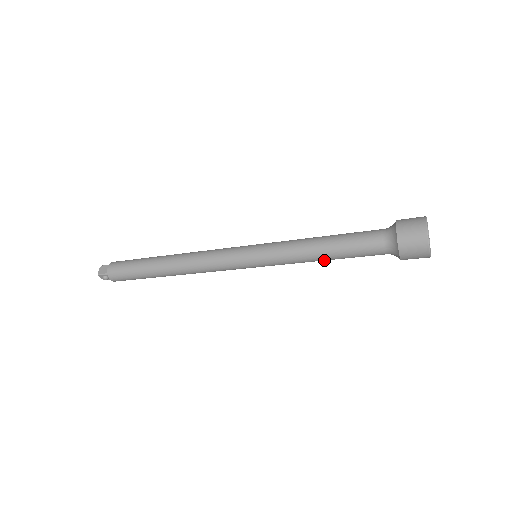
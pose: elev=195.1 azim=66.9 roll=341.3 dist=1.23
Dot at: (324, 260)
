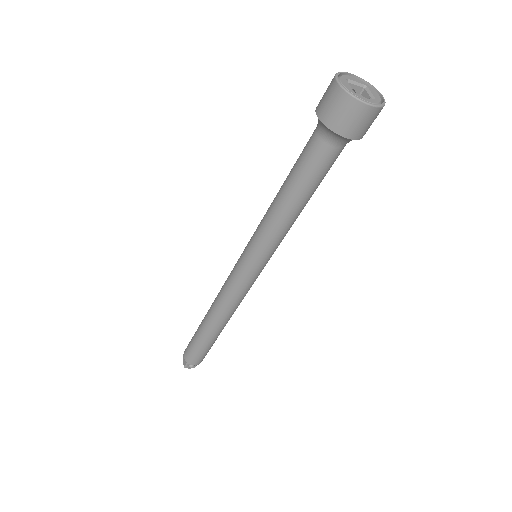
Dot at: (301, 208)
